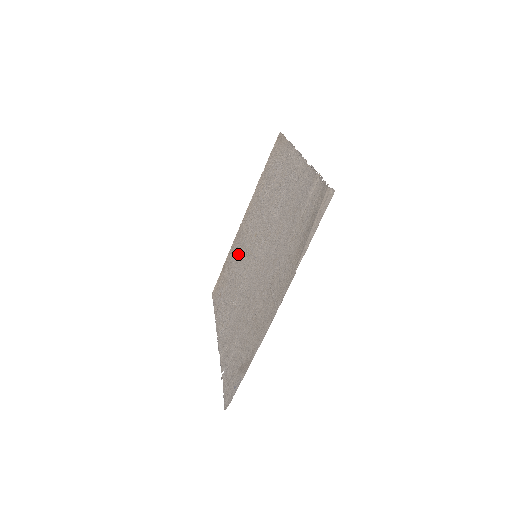
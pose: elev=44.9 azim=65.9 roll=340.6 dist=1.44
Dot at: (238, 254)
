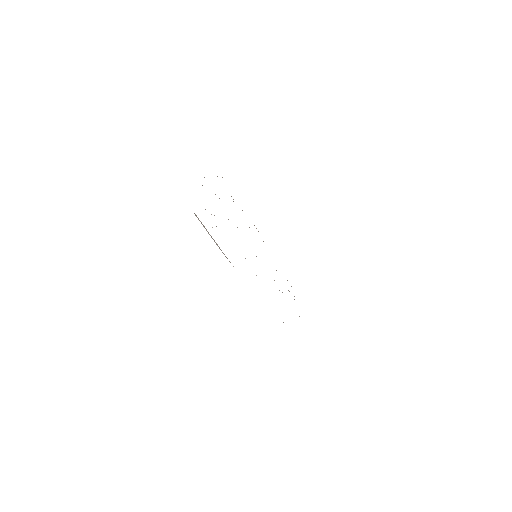
Dot at: occluded
